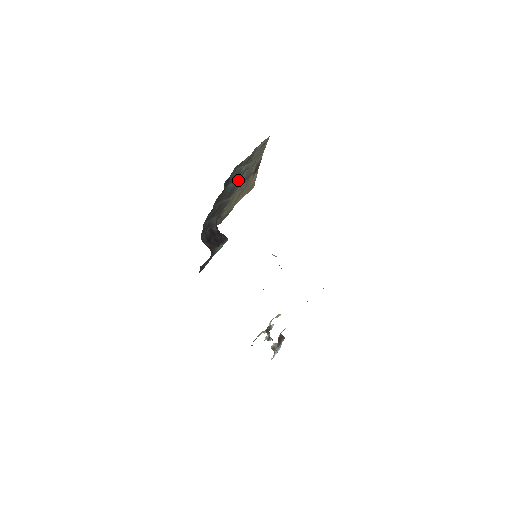
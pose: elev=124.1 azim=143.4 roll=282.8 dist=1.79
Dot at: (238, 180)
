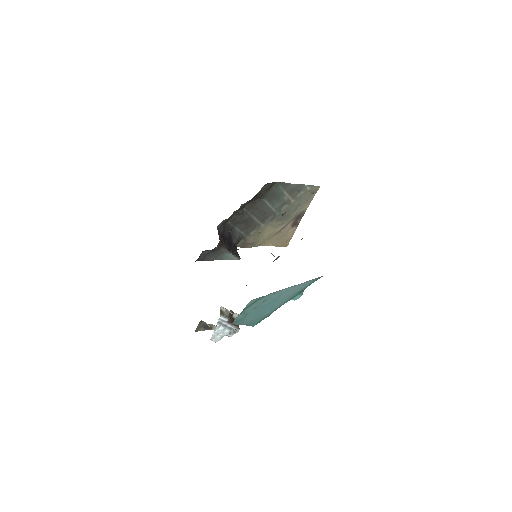
Dot at: (276, 207)
